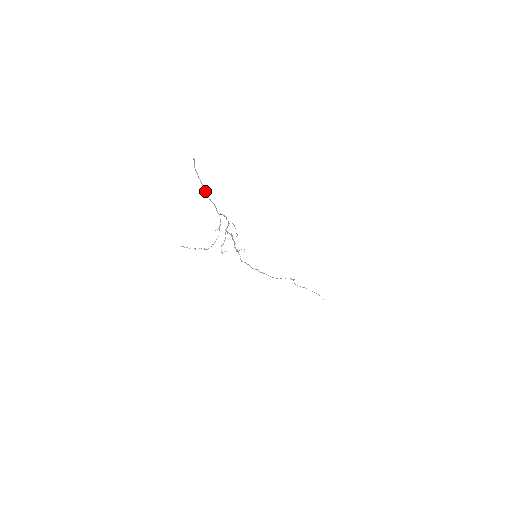
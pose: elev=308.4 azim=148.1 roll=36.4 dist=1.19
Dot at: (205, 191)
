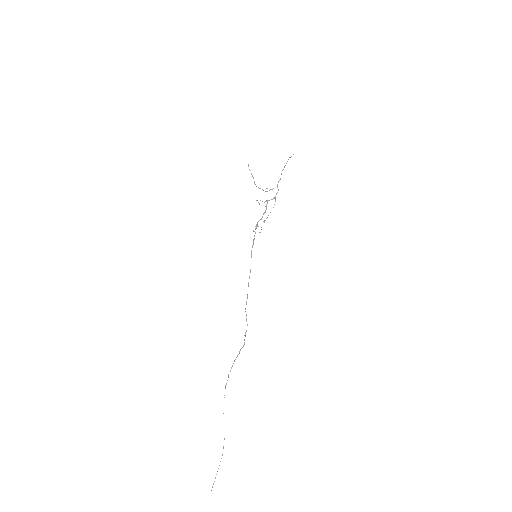
Dot at: (283, 169)
